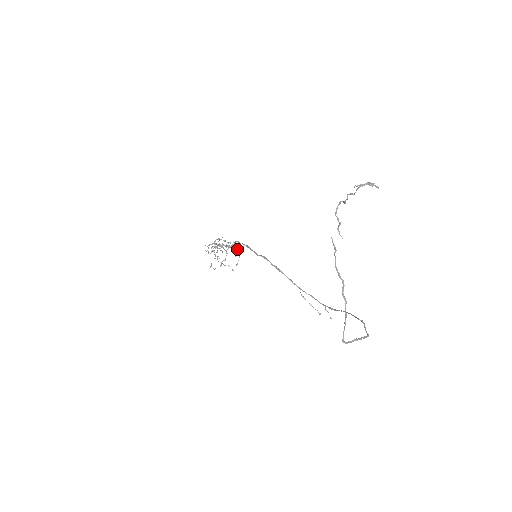
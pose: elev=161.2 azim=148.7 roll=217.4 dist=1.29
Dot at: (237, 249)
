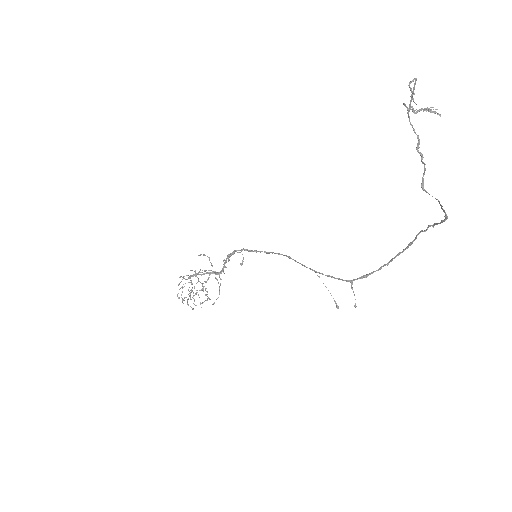
Dot at: occluded
